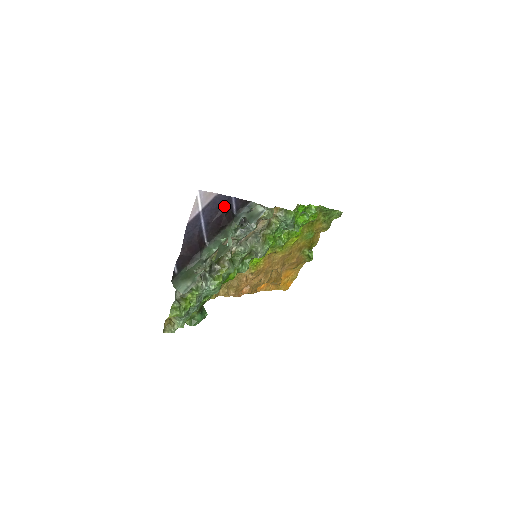
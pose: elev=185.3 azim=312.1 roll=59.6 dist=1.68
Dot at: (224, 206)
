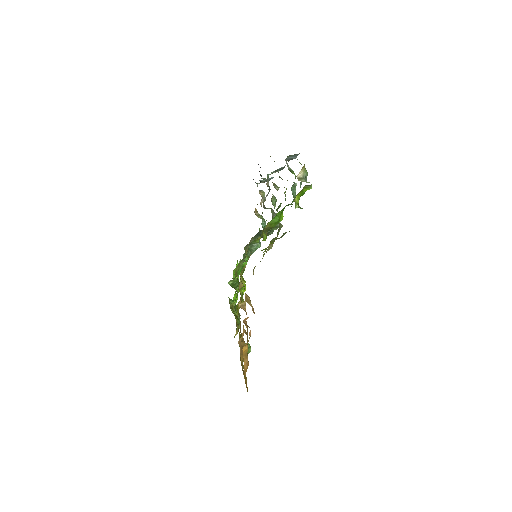
Dot at: occluded
